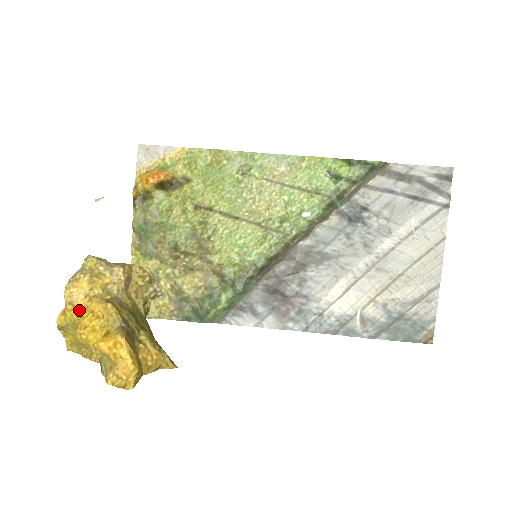
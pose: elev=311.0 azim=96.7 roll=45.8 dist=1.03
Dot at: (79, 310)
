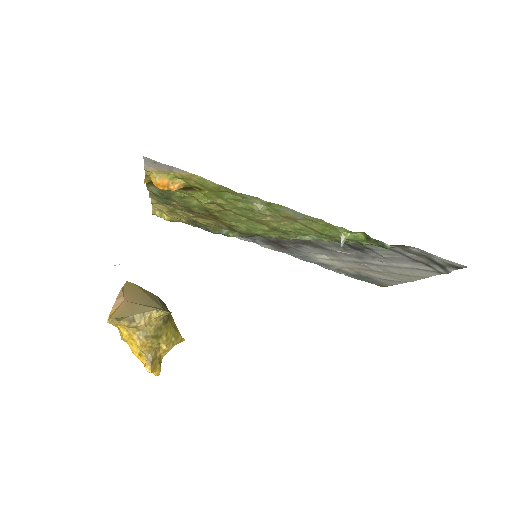
Dot at: (120, 328)
